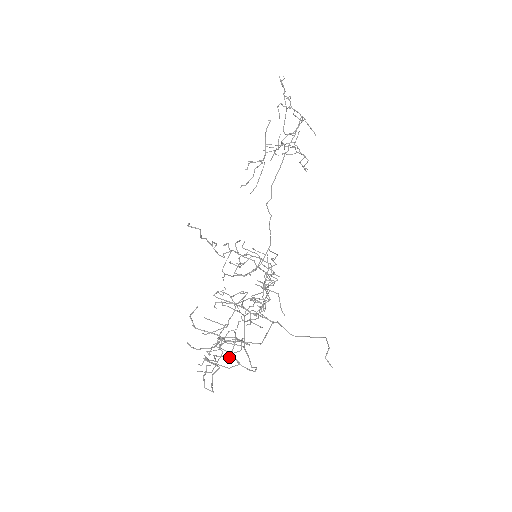
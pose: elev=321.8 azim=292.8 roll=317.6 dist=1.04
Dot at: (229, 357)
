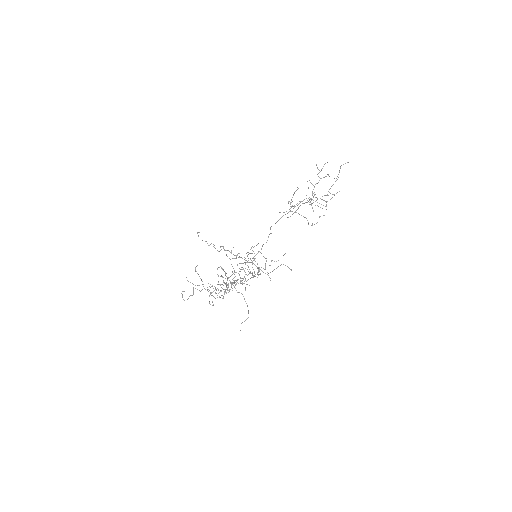
Dot at: occluded
